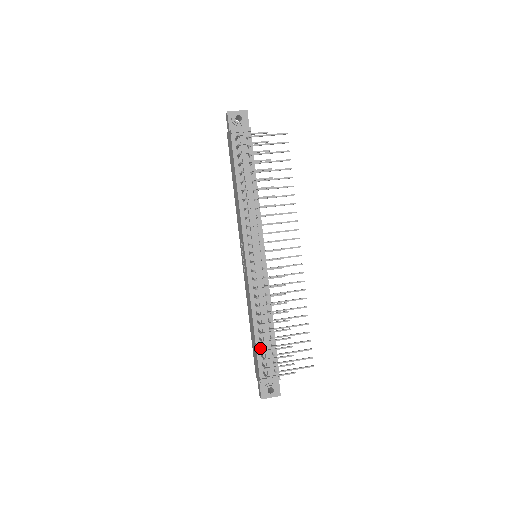
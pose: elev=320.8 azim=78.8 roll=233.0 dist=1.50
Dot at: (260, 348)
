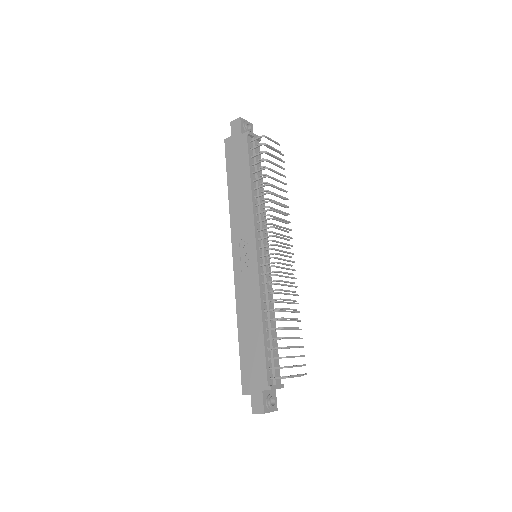
Dot at: (267, 350)
